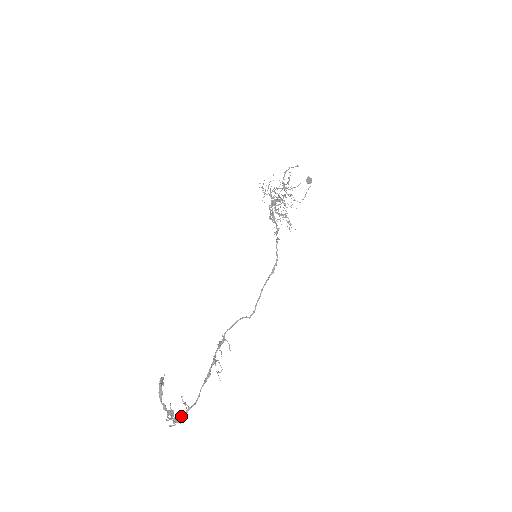
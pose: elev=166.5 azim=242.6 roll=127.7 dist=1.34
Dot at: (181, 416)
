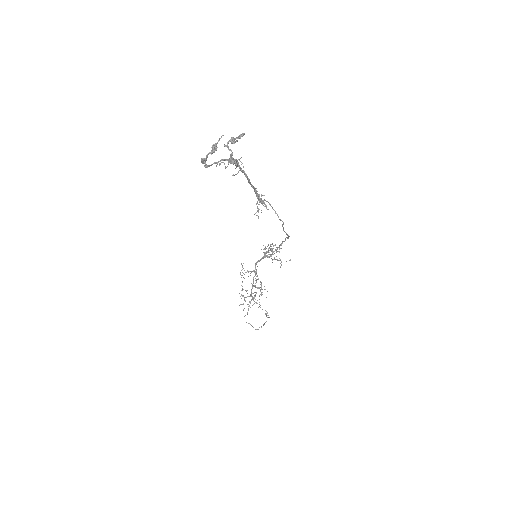
Dot at: (237, 162)
